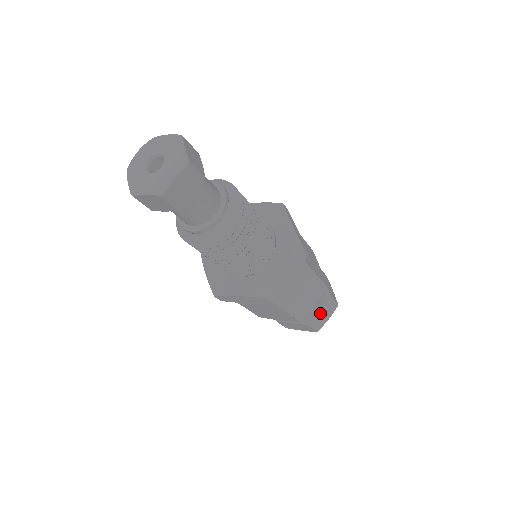
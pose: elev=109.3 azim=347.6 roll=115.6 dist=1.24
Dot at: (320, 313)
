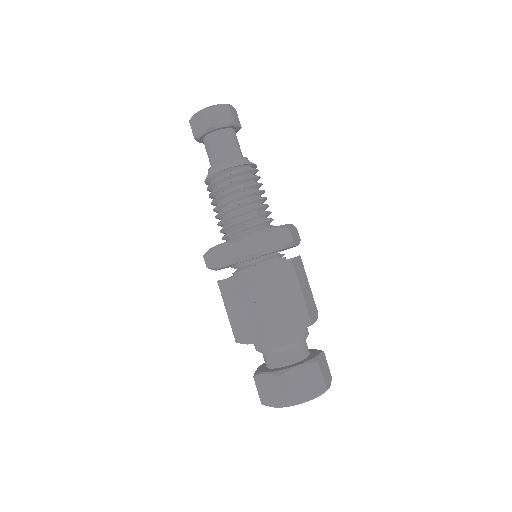
Dot at: (299, 372)
